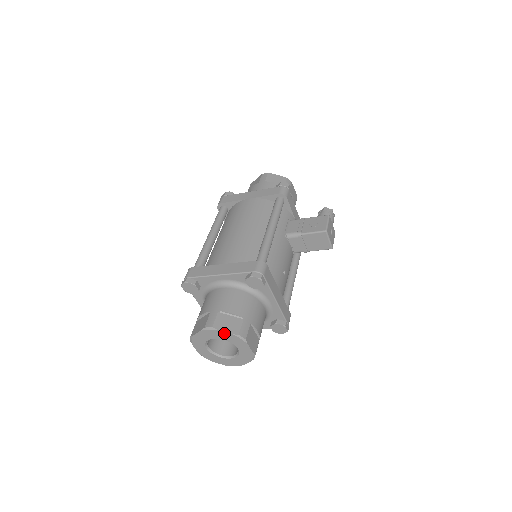
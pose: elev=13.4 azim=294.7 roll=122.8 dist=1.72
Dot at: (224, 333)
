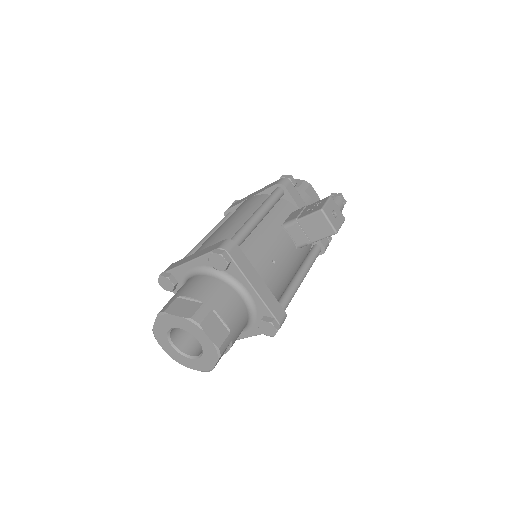
Dot at: (176, 318)
